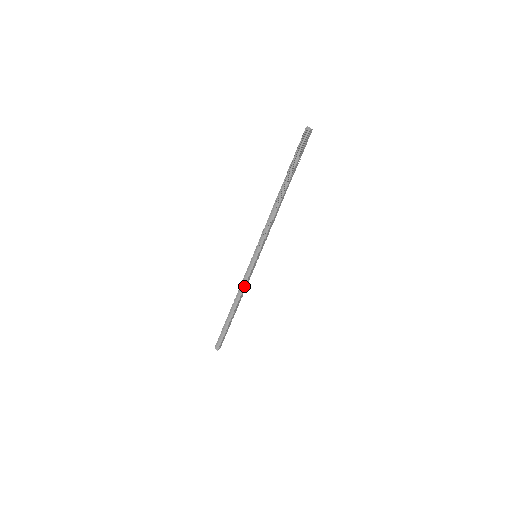
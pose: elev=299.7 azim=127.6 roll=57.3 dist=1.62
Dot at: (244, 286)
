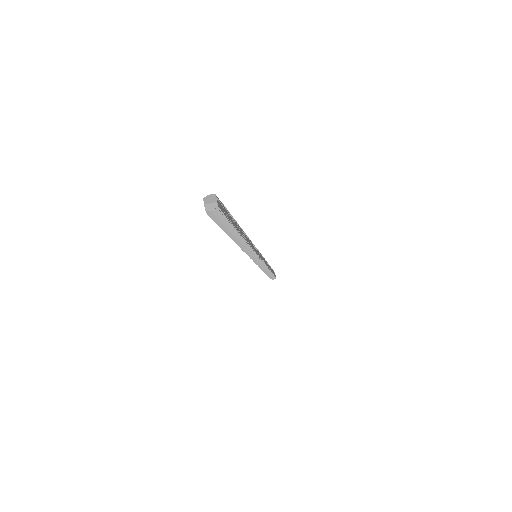
Dot at: (265, 266)
